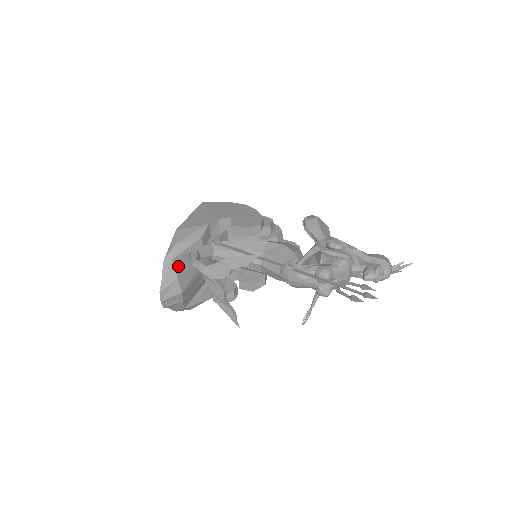
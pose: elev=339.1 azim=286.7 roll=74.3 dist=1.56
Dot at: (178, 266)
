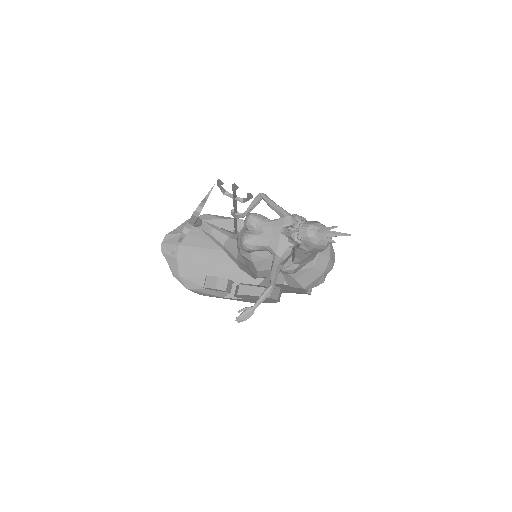
Dot at: (193, 228)
